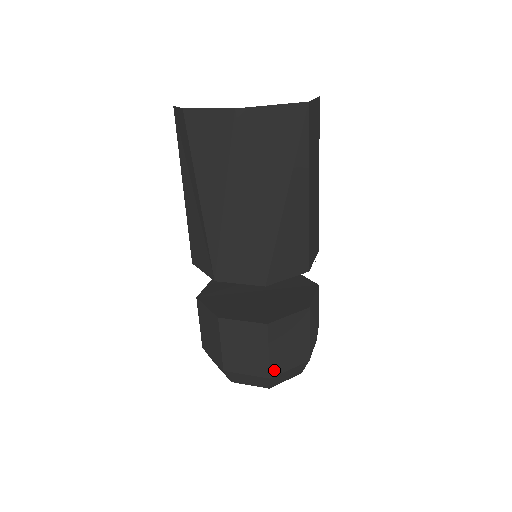
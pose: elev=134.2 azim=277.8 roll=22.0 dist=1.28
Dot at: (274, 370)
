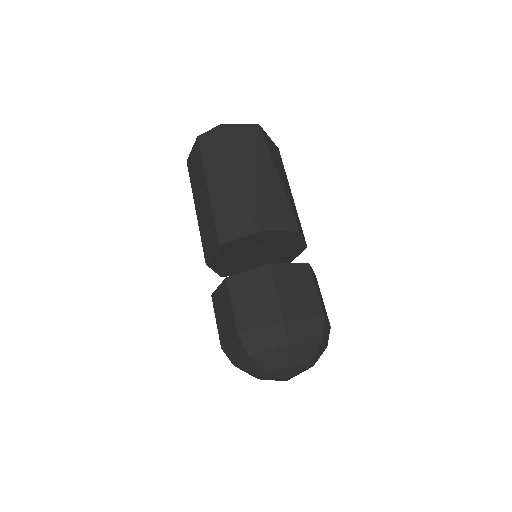
Dot at: (323, 312)
